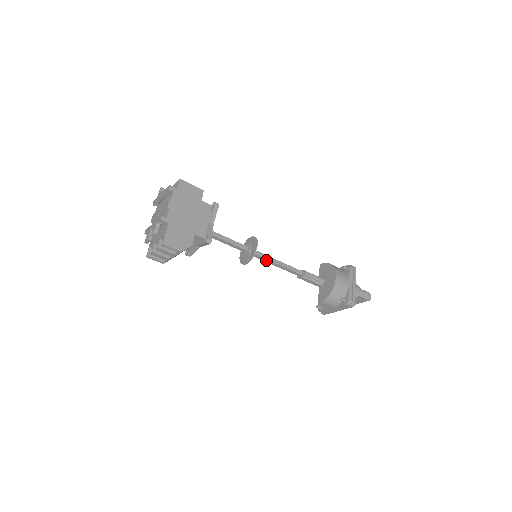
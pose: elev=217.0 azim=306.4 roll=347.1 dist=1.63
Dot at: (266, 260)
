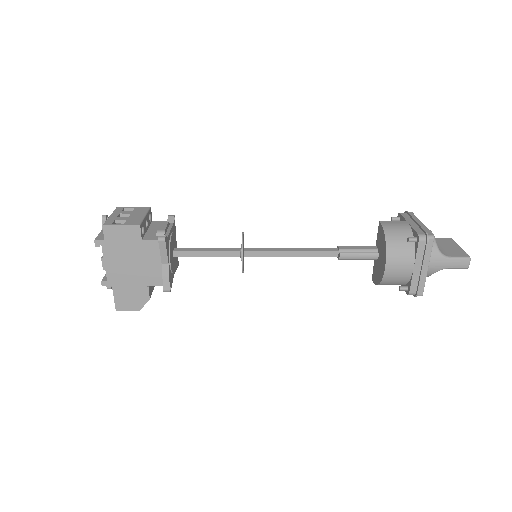
Dot at: (273, 255)
